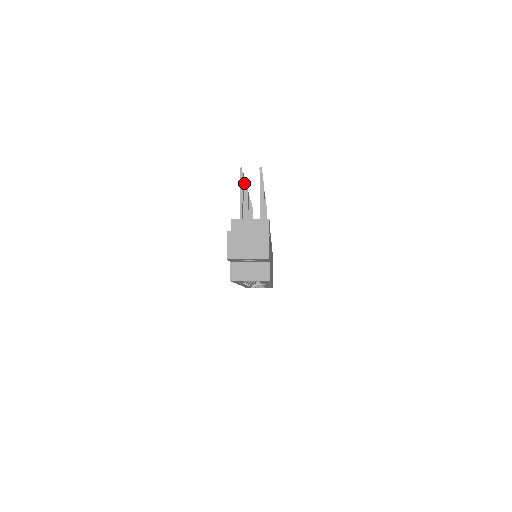
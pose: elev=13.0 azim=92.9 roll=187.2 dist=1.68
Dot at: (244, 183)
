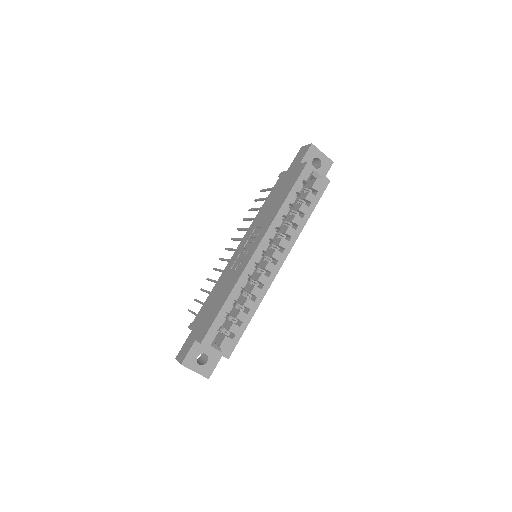
Dot at: occluded
